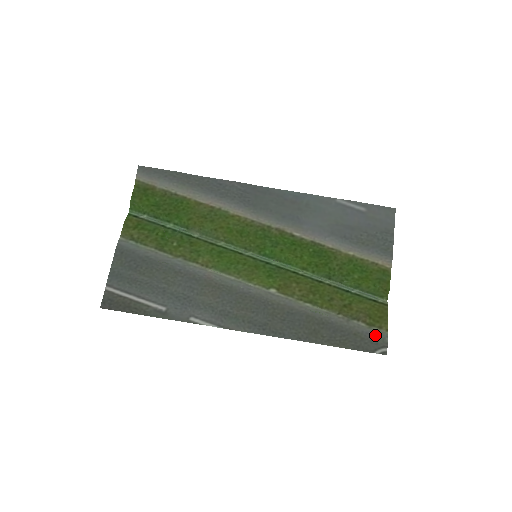
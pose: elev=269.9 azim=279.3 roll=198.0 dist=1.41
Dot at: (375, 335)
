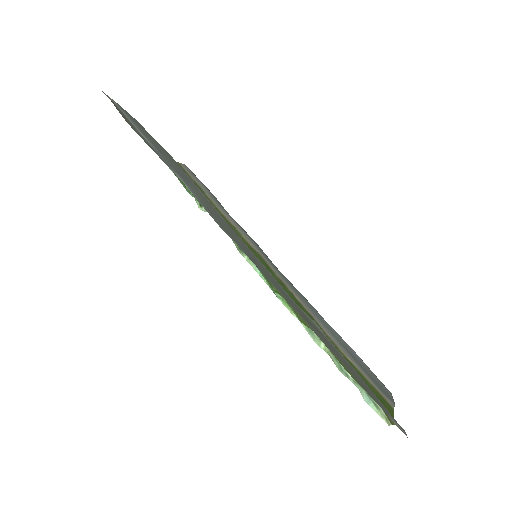
Dot at: occluded
